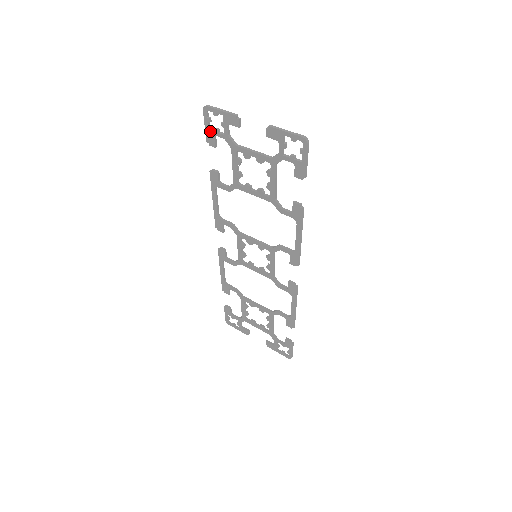
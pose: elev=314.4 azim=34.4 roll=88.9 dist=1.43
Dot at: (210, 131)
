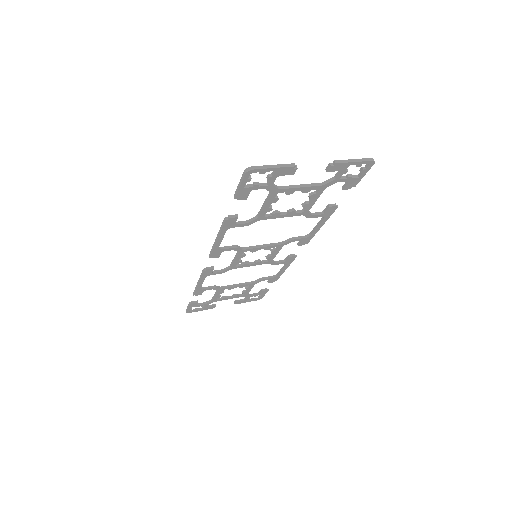
Dot at: (246, 188)
